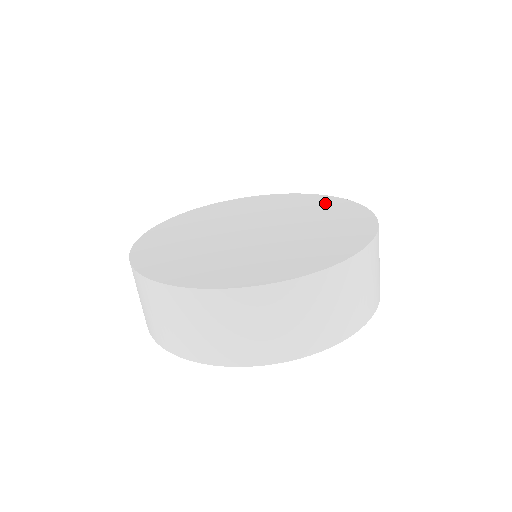
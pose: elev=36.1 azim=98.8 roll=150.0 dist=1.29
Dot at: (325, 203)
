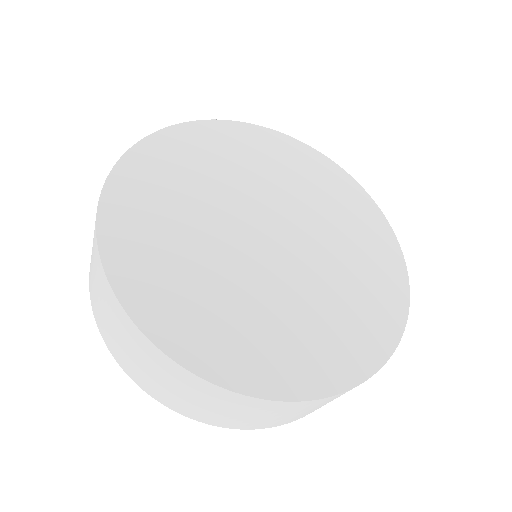
Dot at: (333, 181)
